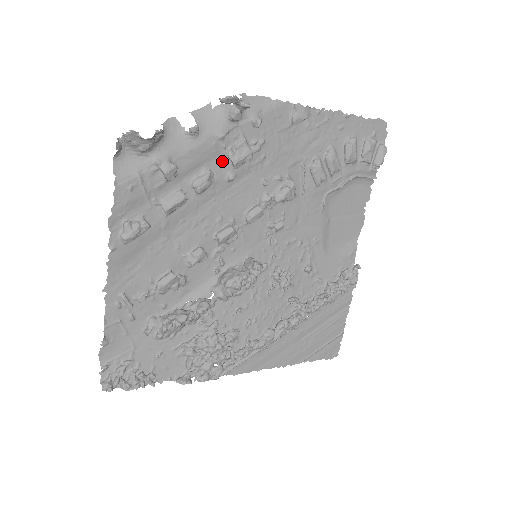
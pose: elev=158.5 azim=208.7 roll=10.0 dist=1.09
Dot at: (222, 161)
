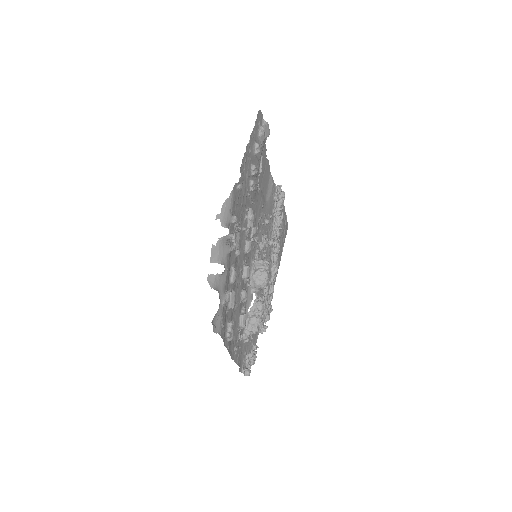
Dot at: (232, 255)
